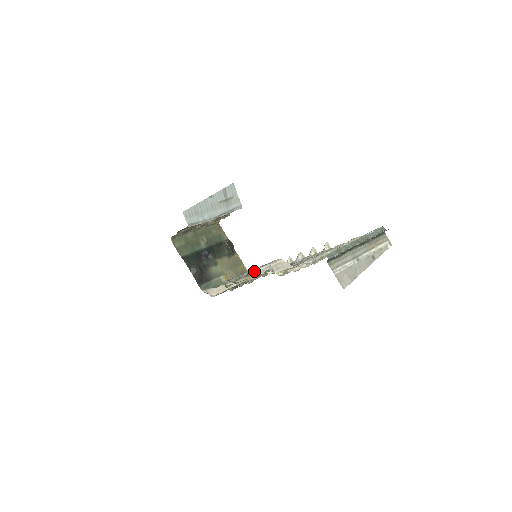
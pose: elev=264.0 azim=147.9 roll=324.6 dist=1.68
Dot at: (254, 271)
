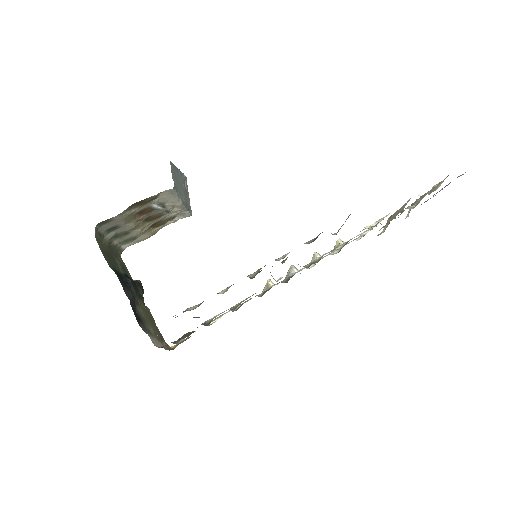
Dot at: (306, 243)
